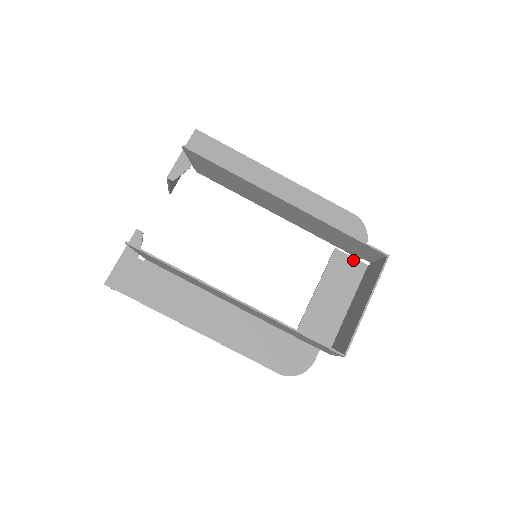
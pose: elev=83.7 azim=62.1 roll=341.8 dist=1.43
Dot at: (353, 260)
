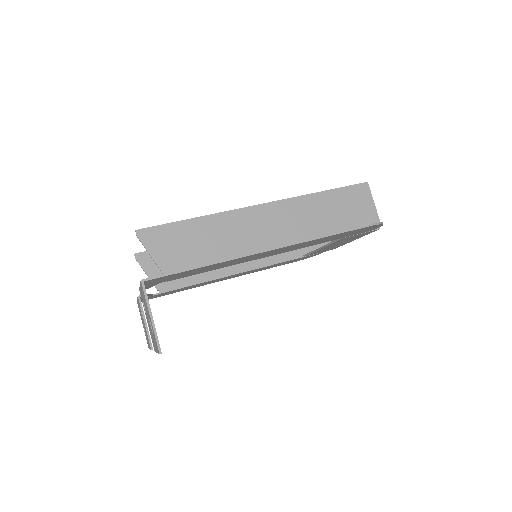
Dot at: (322, 251)
